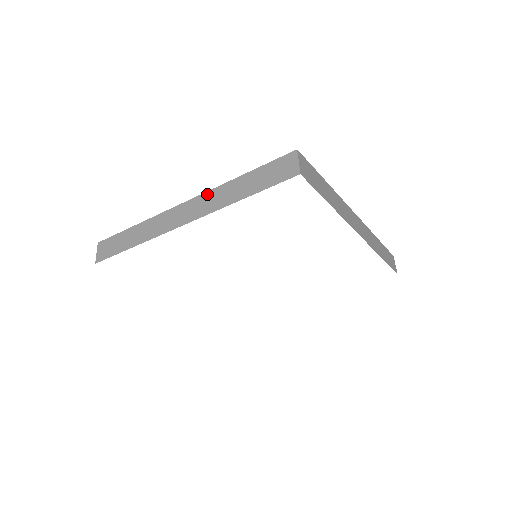
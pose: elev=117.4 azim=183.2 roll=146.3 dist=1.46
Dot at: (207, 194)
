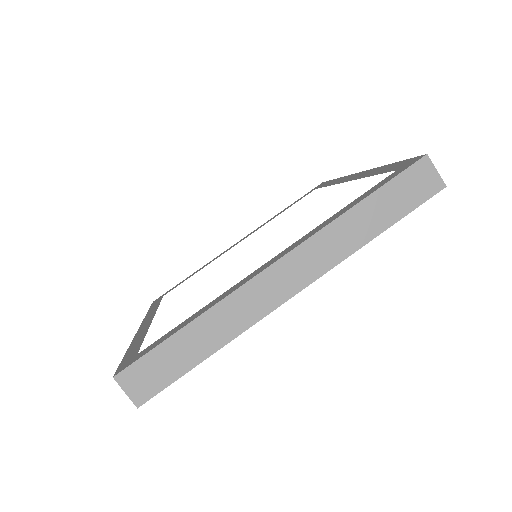
Dot at: occluded
